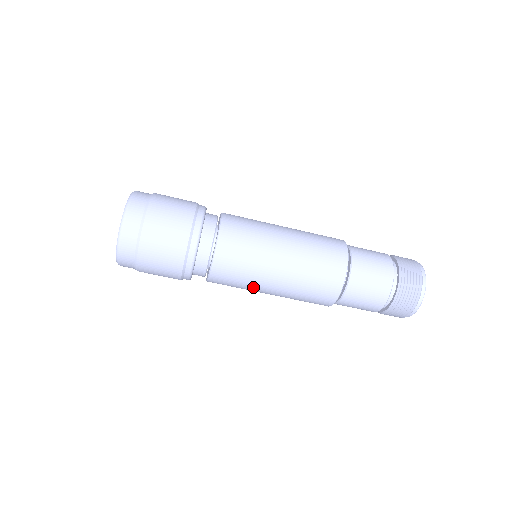
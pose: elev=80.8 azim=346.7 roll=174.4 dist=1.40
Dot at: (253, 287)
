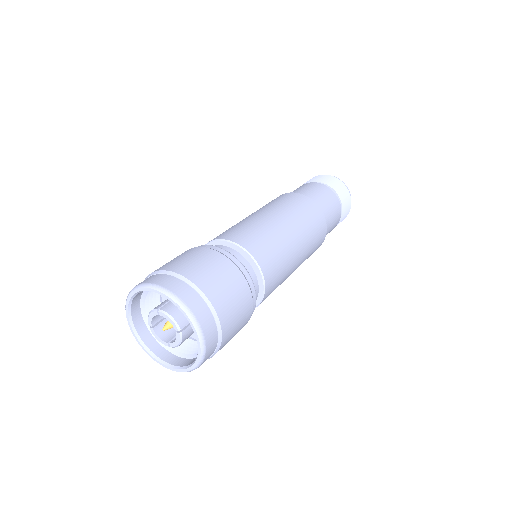
Dot at: (282, 282)
